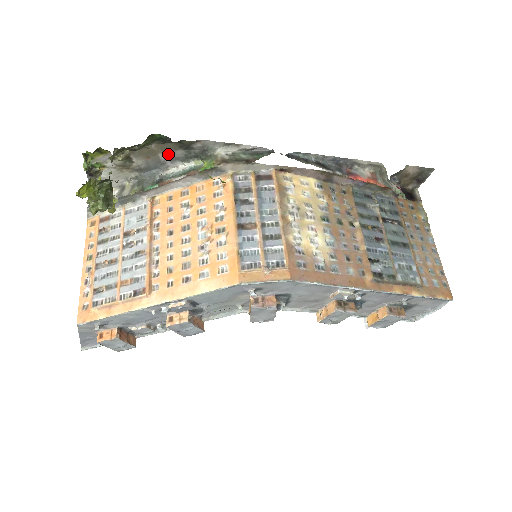
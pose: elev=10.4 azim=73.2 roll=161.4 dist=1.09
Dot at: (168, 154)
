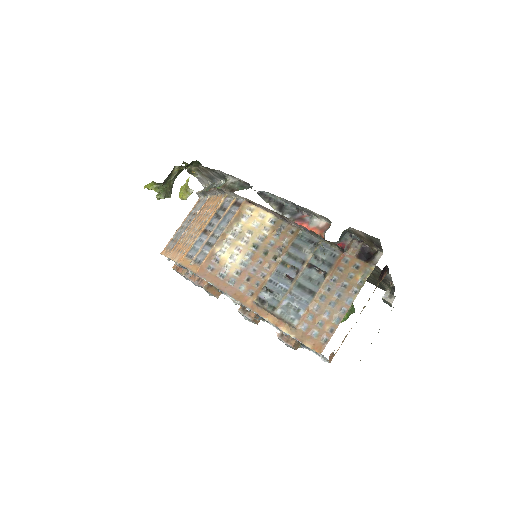
Dot at: (212, 173)
